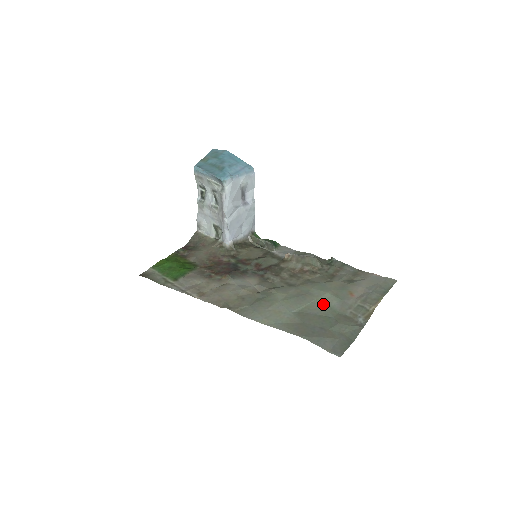
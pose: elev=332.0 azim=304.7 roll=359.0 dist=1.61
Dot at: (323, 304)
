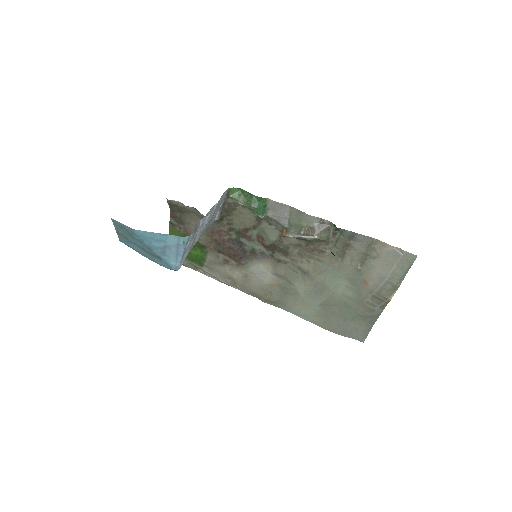
Dot at: (341, 297)
